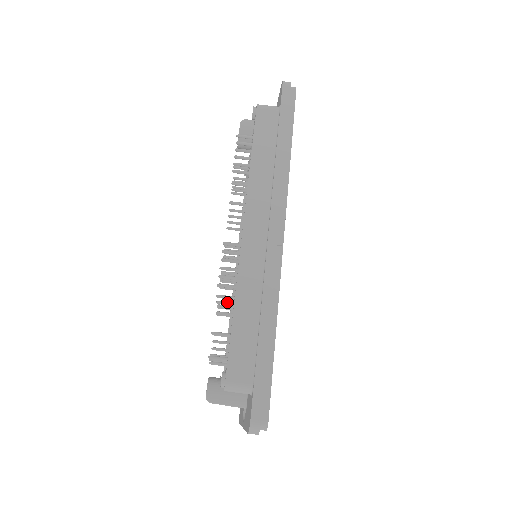
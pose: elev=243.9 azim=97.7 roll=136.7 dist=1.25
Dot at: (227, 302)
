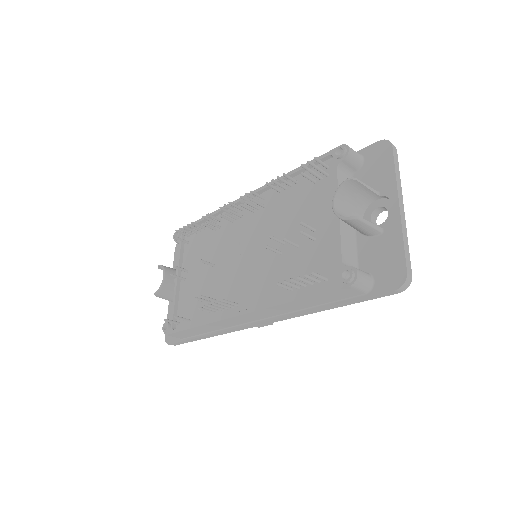
Dot at: (208, 264)
